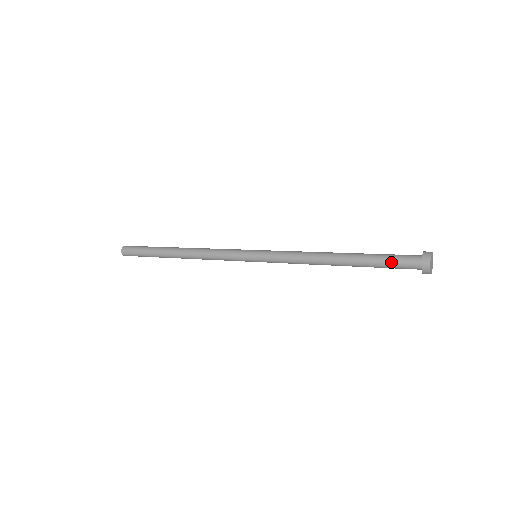
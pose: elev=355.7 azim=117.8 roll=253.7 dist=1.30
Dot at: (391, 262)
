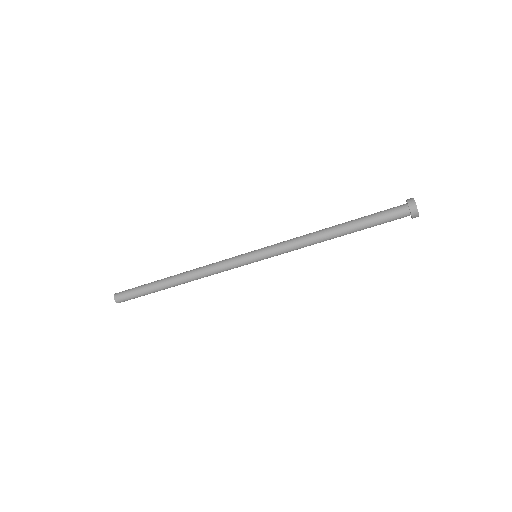
Dot at: (382, 215)
